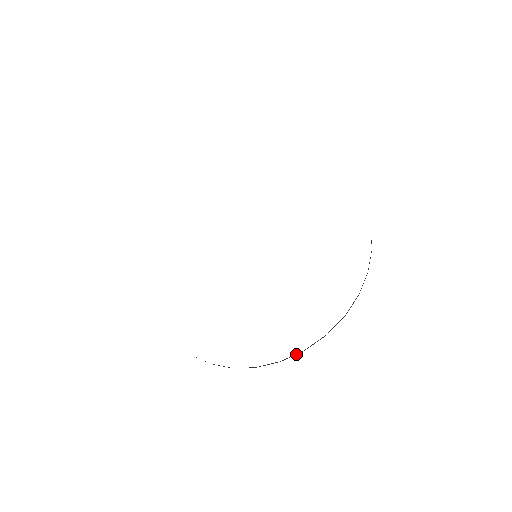
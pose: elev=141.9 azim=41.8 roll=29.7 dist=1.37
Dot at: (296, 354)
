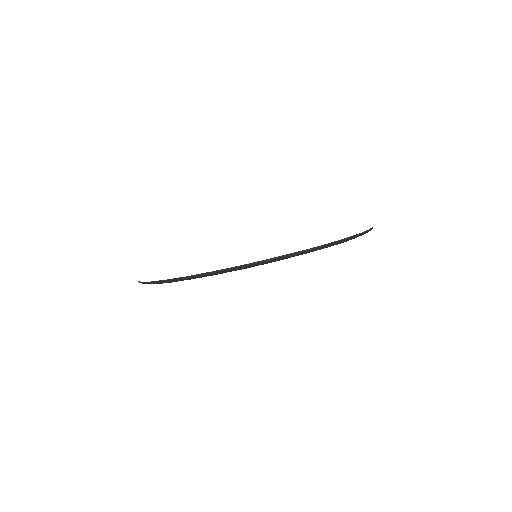
Dot at: (230, 269)
